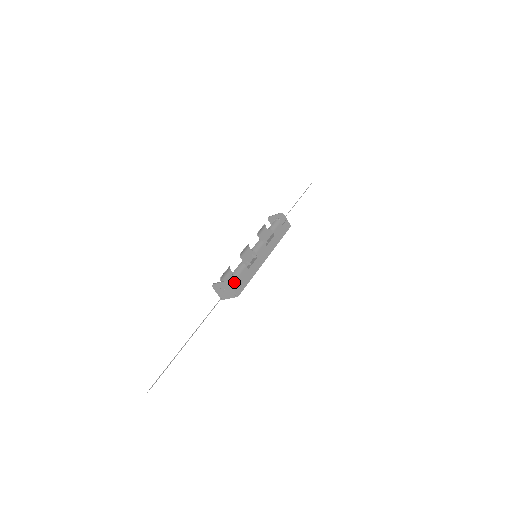
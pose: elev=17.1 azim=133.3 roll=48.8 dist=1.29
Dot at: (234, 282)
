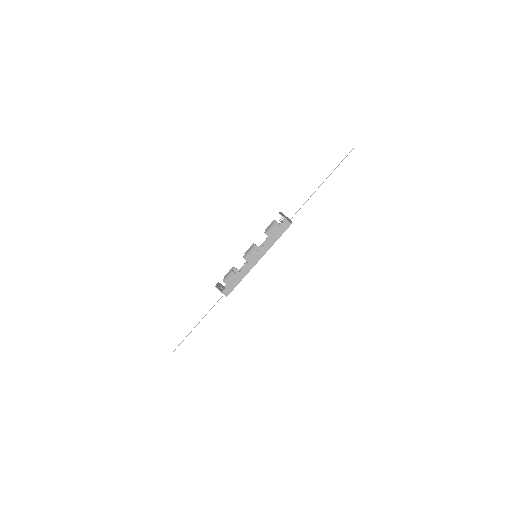
Dot at: occluded
